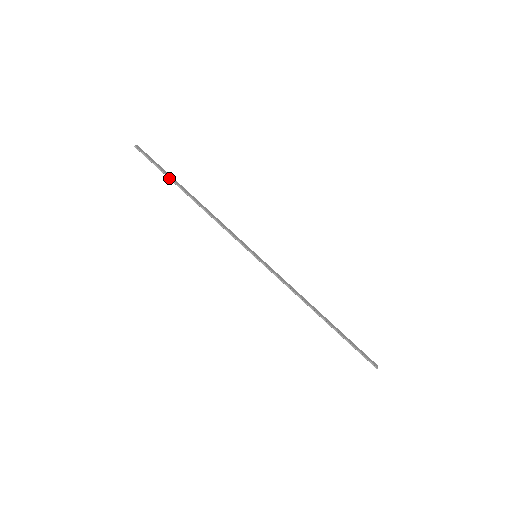
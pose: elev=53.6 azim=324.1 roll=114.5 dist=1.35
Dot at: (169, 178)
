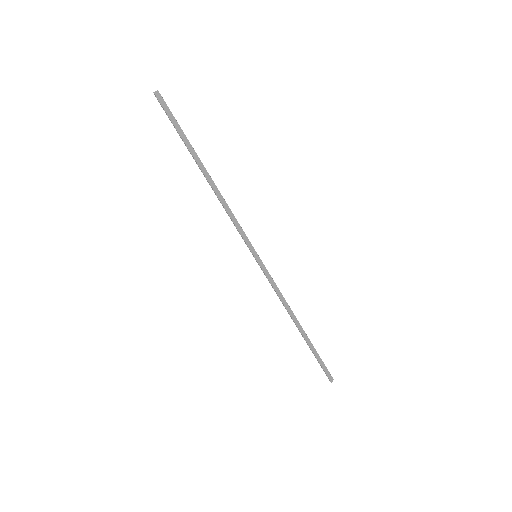
Dot at: (185, 145)
